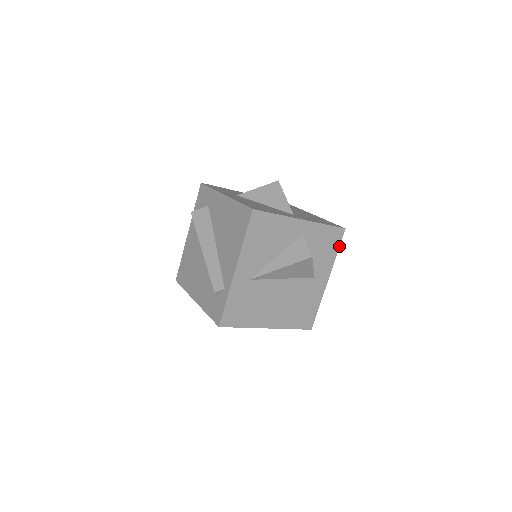
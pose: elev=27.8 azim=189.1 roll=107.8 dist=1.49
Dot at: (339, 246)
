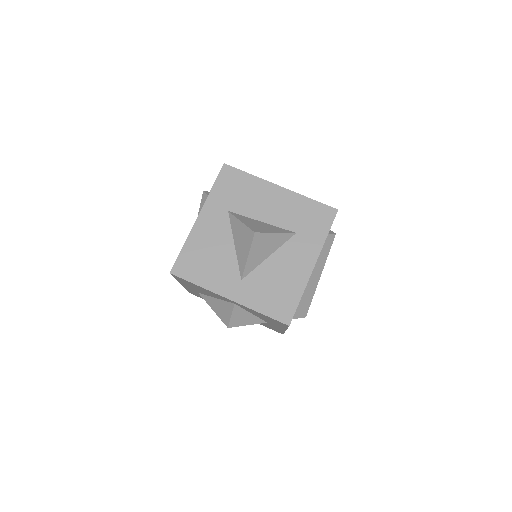
Dot at: (287, 327)
